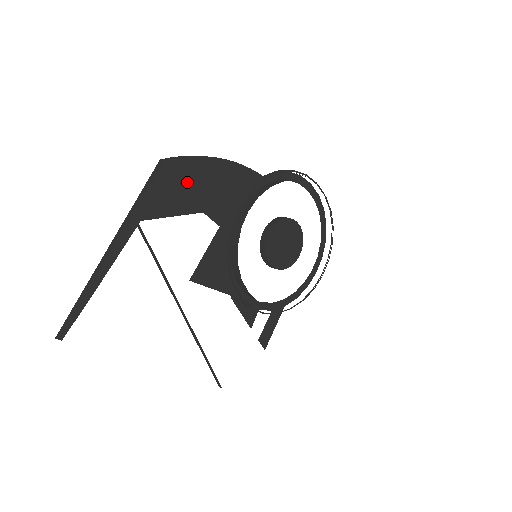
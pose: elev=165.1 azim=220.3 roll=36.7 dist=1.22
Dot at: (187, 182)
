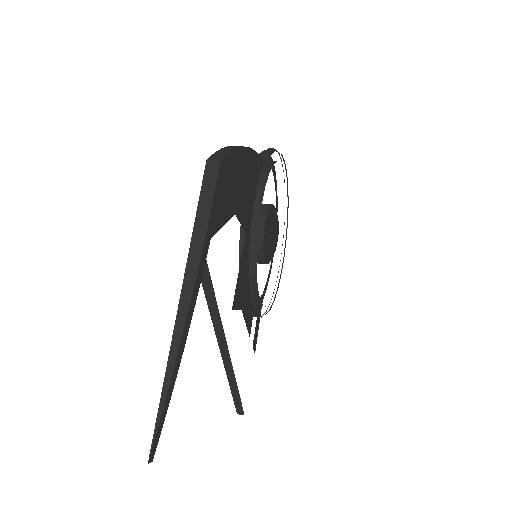
Dot at: (231, 186)
